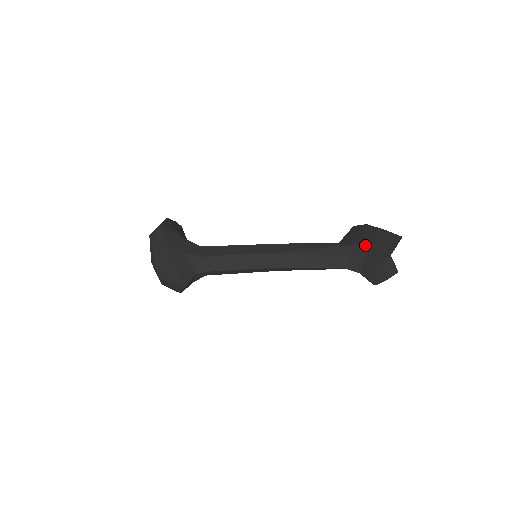
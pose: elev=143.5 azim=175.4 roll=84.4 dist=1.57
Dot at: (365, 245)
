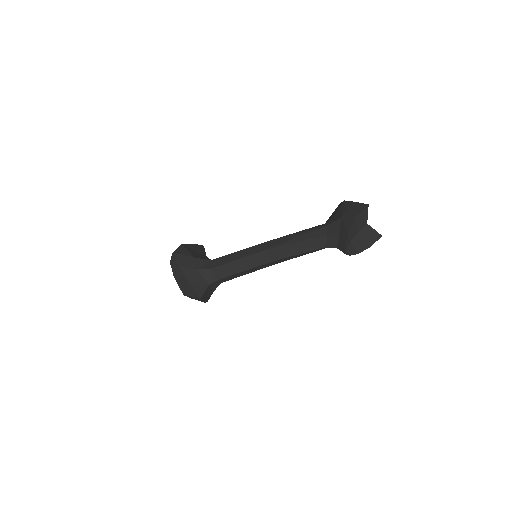
Dot at: (338, 221)
